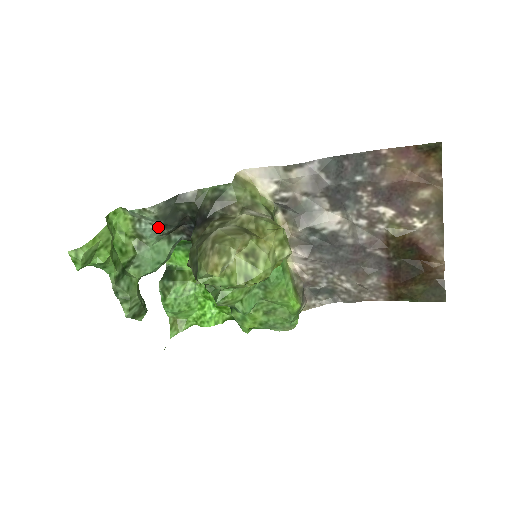
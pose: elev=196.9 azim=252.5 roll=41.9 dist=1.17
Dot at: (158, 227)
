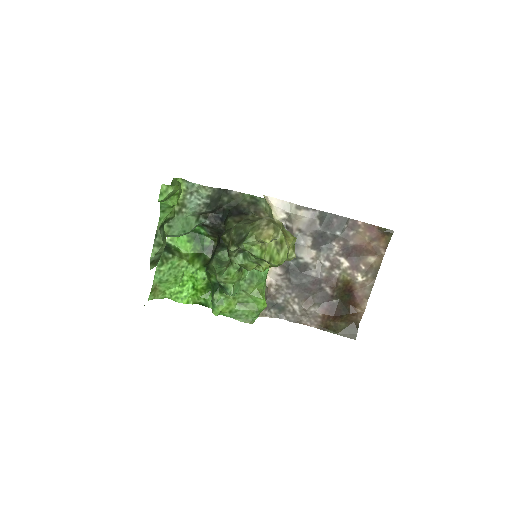
Dot at: (202, 204)
